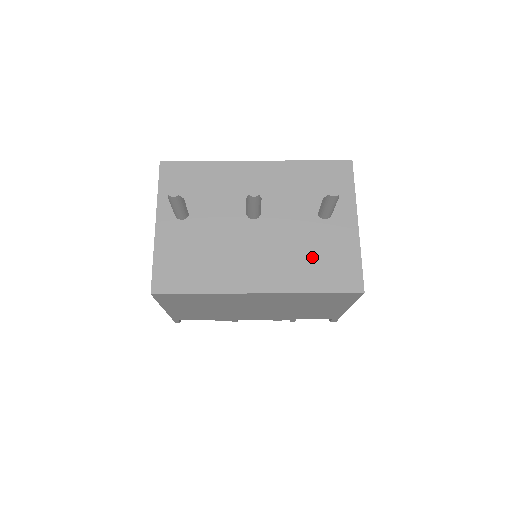
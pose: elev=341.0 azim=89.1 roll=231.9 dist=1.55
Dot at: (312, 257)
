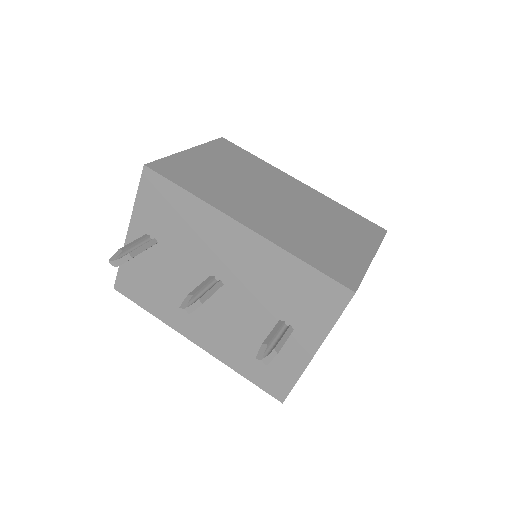
Dot at: (253, 350)
